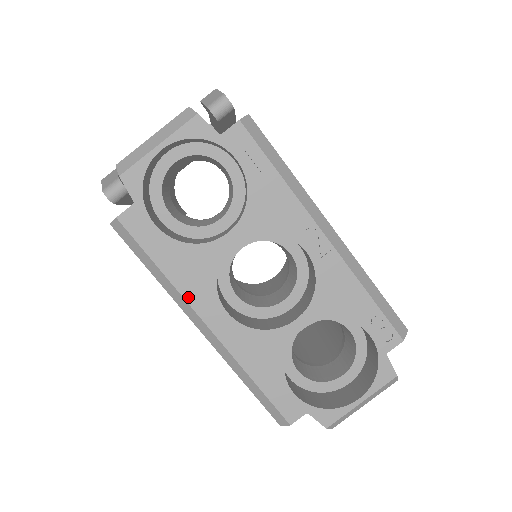
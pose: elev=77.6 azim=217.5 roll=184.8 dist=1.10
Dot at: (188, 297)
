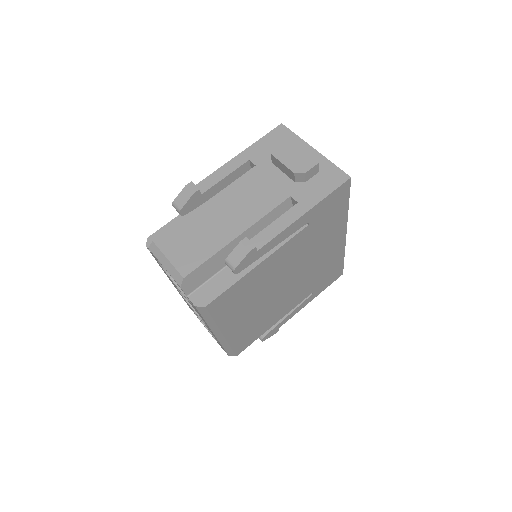
Dot at: occluded
